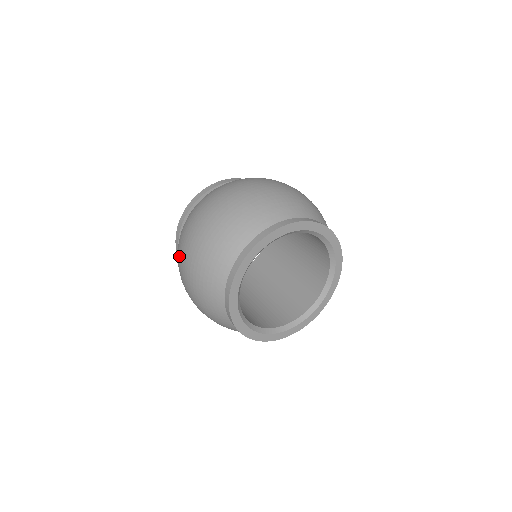
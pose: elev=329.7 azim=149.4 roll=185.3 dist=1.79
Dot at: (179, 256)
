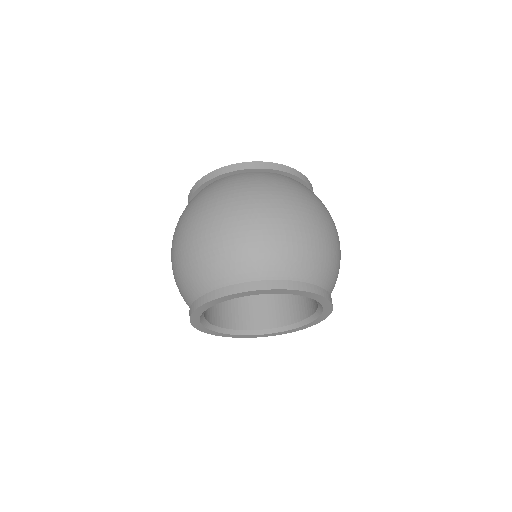
Dot at: (176, 228)
